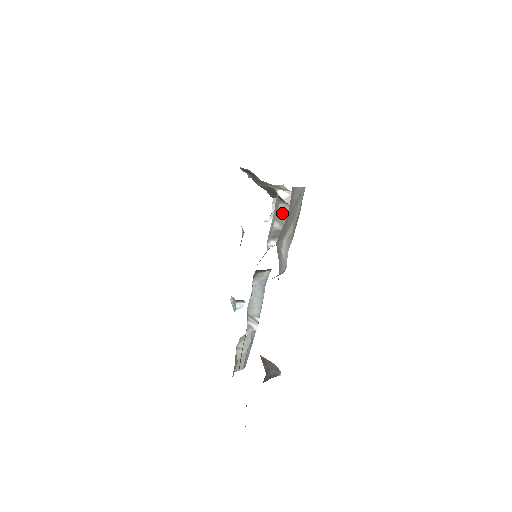
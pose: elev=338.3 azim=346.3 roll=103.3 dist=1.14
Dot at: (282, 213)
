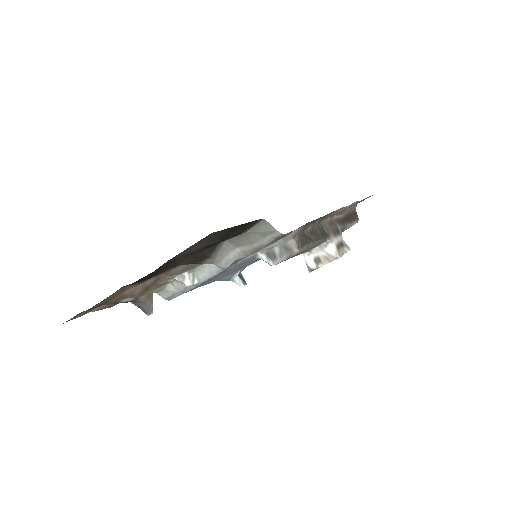
Dot at: (288, 247)
